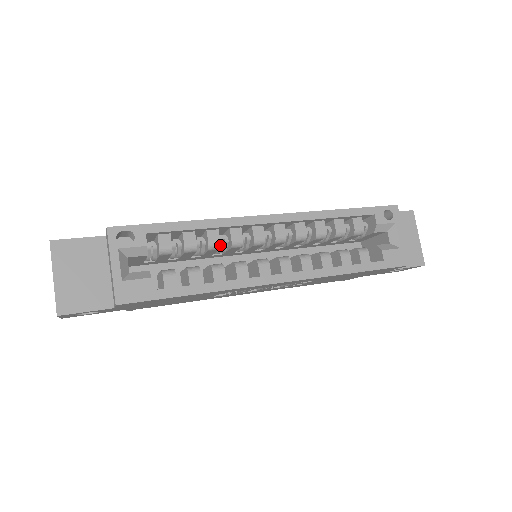
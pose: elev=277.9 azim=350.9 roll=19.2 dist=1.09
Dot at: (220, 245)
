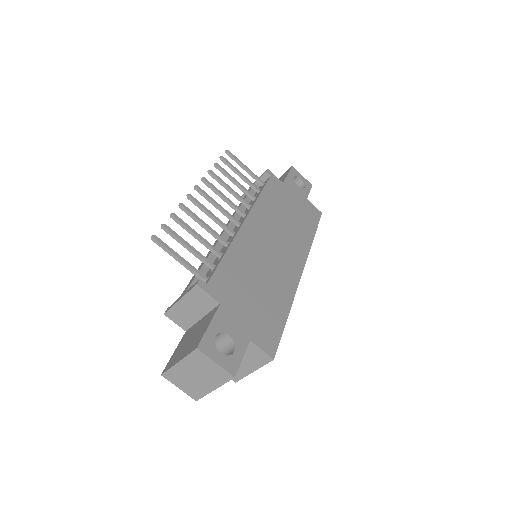
Dot at: occluded
